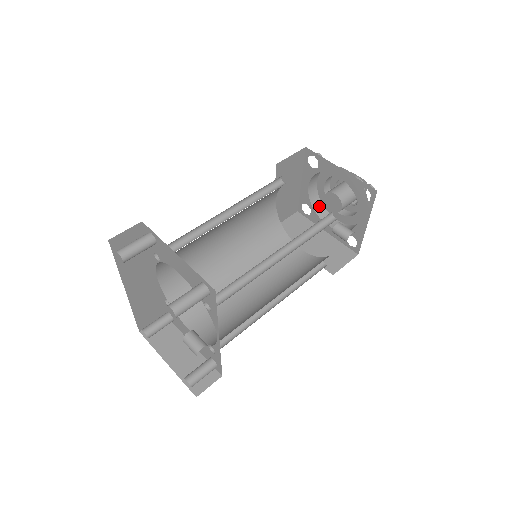
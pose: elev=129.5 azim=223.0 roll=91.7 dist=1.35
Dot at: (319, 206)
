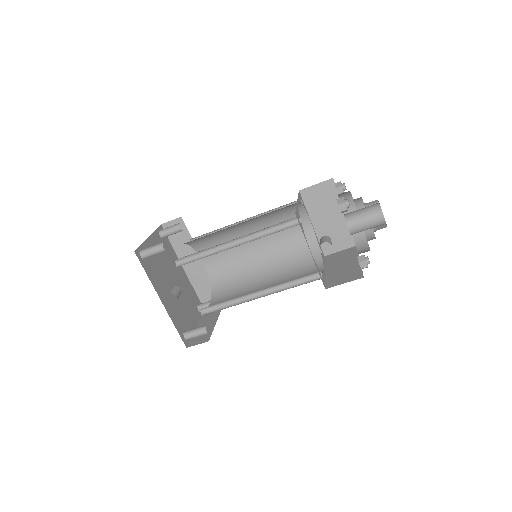
Dot at: (361, 236)
